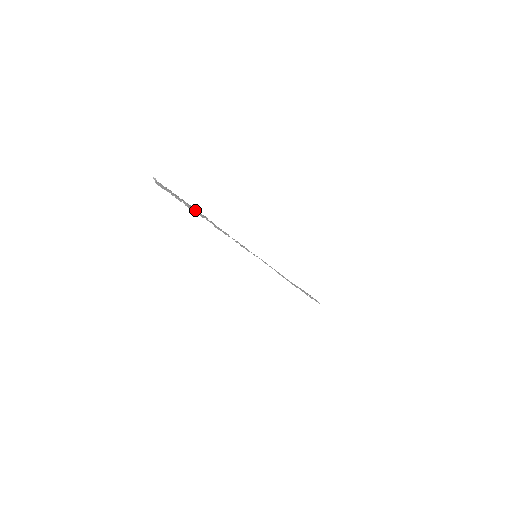
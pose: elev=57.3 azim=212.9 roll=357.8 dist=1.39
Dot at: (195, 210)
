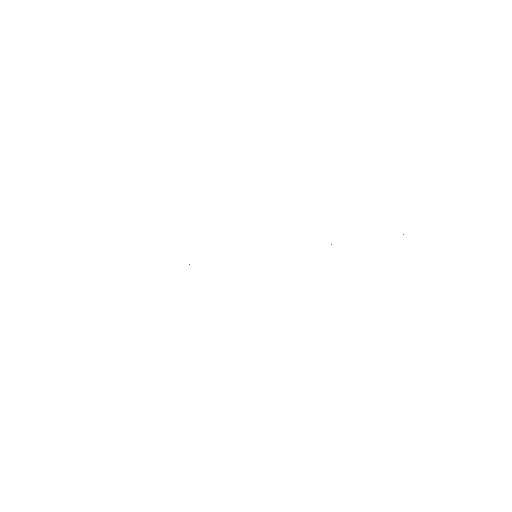
Dot at: occluded
